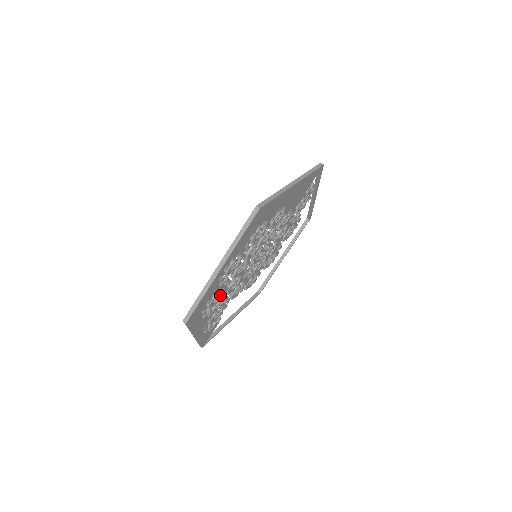
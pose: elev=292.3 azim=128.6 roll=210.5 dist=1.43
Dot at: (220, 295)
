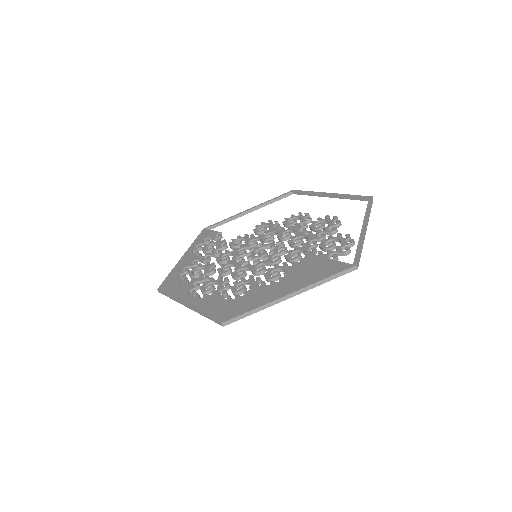
Dot at: occluded
